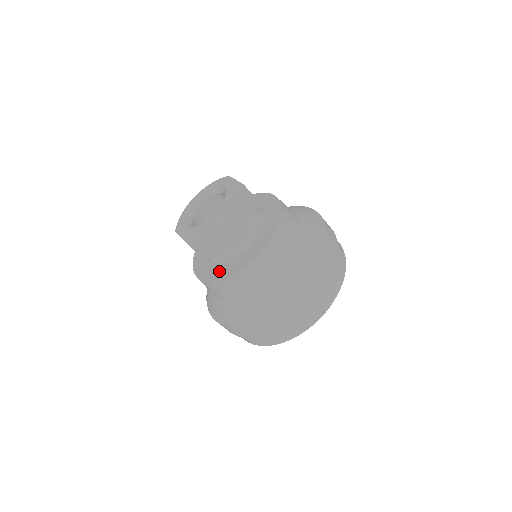
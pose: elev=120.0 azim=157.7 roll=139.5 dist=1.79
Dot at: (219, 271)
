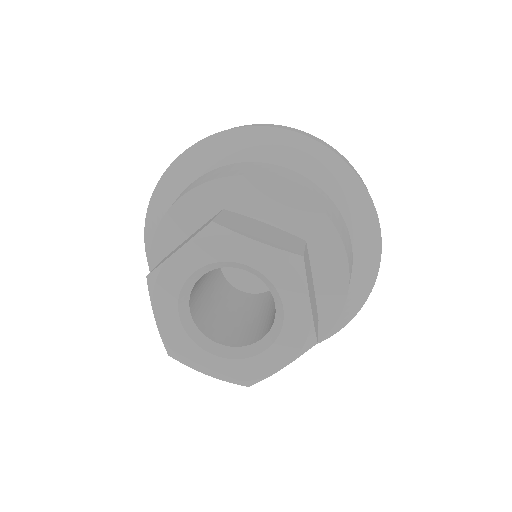
Dot at: occluded
